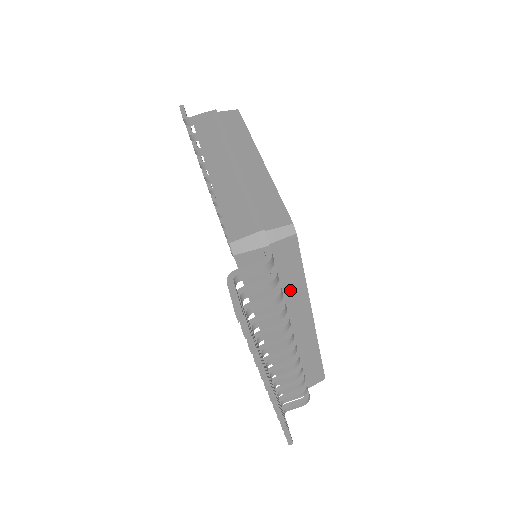
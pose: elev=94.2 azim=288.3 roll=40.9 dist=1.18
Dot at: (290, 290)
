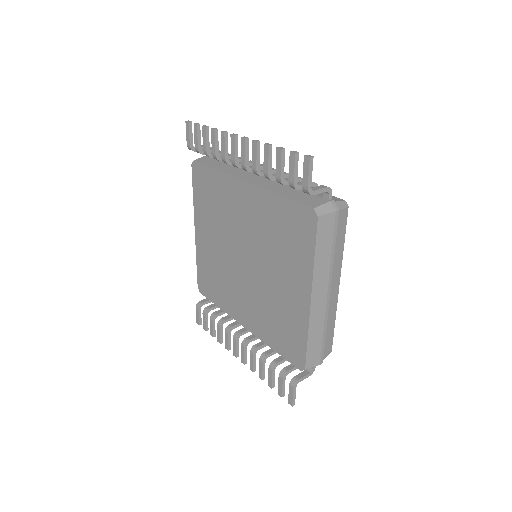
Dot at: occluded
